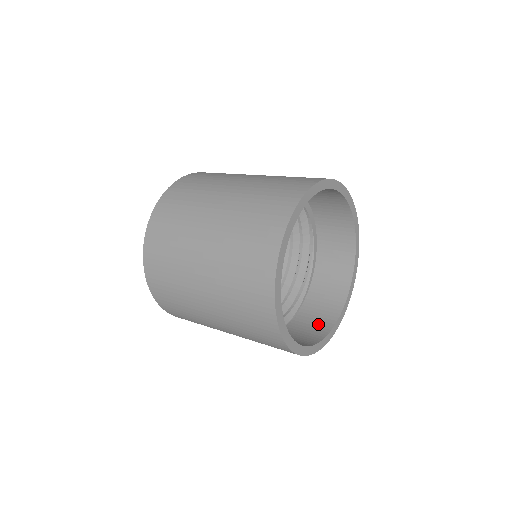
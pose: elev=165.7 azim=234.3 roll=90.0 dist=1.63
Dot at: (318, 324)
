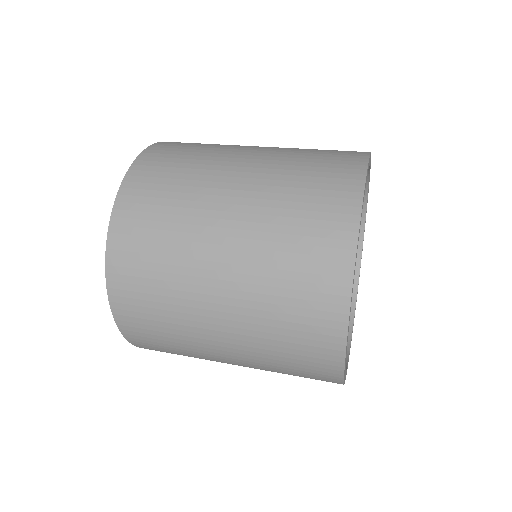
Dot at: occluded
